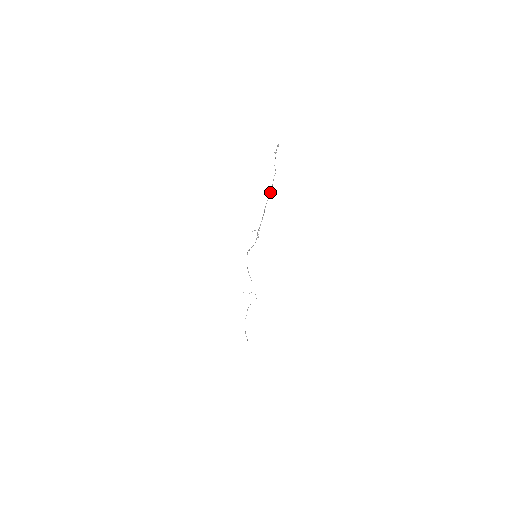
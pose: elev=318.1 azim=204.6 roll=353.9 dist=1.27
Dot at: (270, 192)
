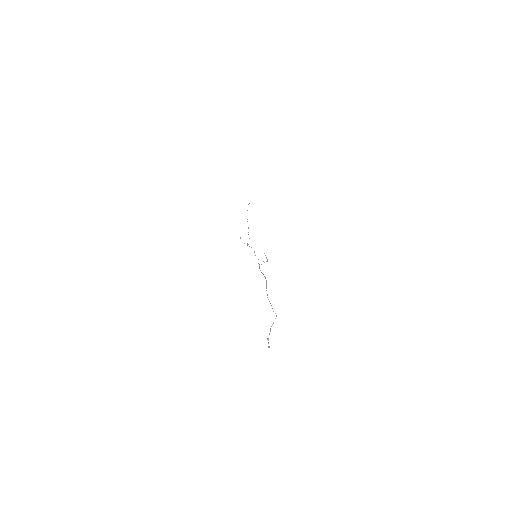
Dot at: occluded
